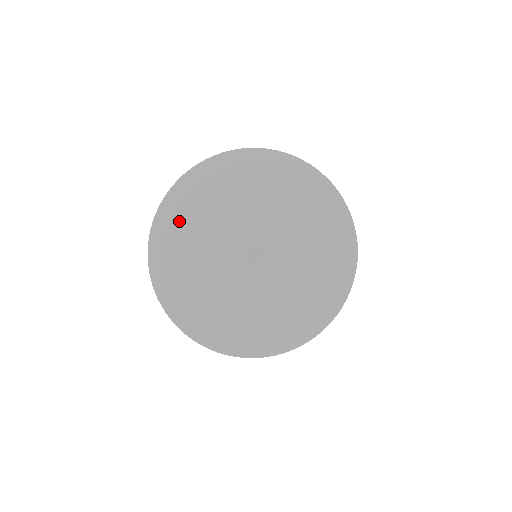
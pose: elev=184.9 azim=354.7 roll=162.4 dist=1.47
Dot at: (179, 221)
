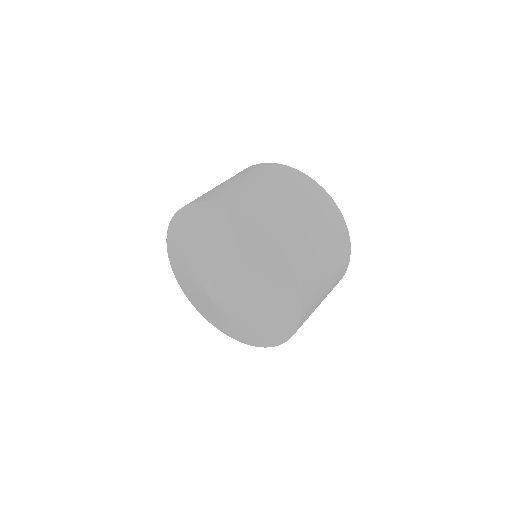
Dot at: (177, 253)
